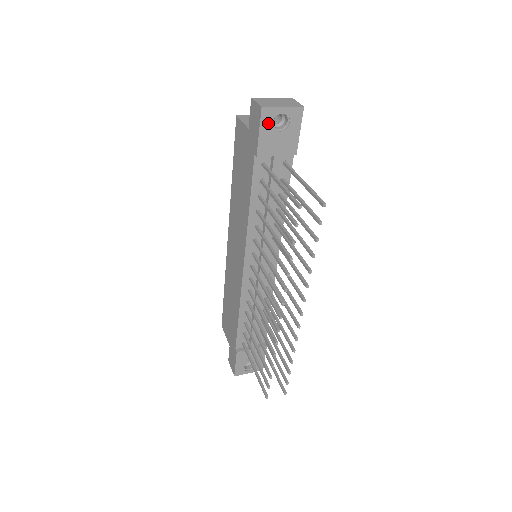
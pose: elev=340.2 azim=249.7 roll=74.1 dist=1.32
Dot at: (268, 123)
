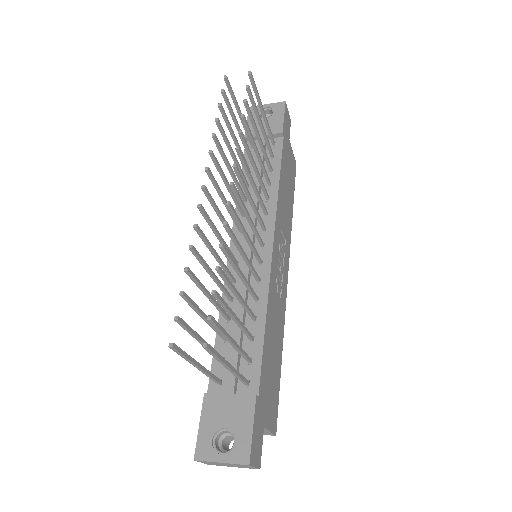
Dot at: (255, 115)
